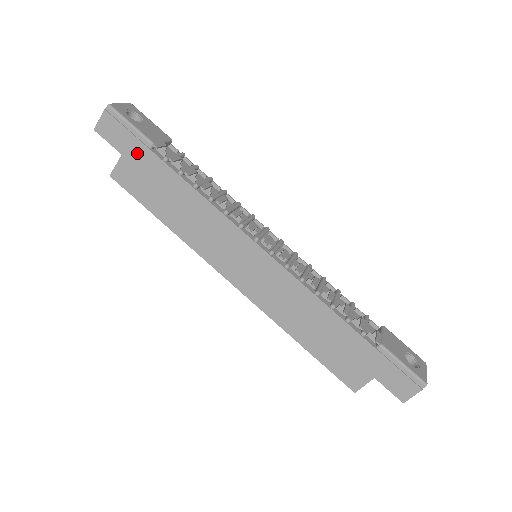
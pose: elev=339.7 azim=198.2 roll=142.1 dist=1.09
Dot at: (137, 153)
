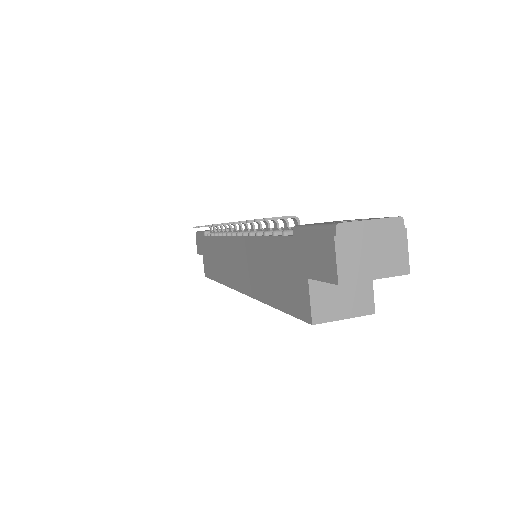
Dot at: (203, 246)
